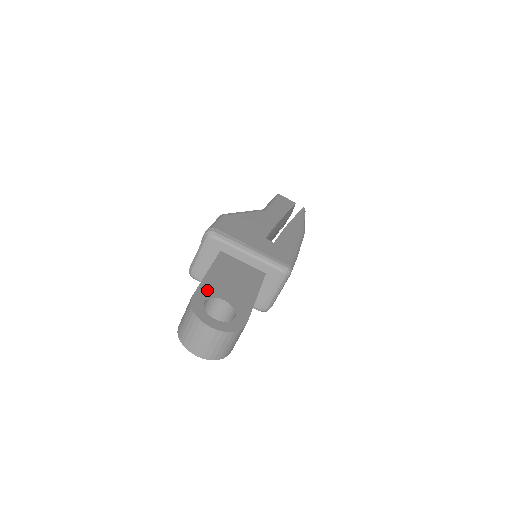
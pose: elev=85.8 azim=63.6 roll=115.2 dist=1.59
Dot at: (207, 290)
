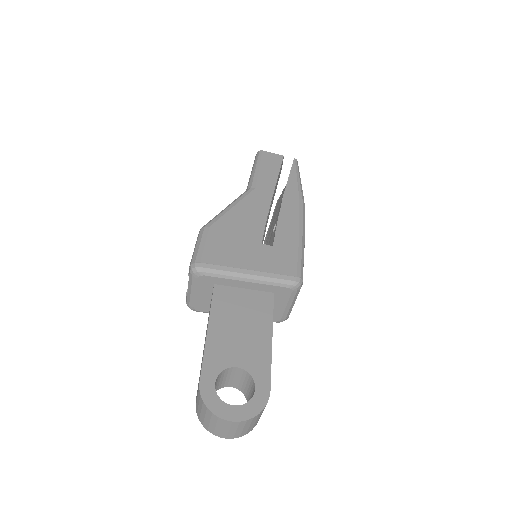
Dot at: (214, 362)
